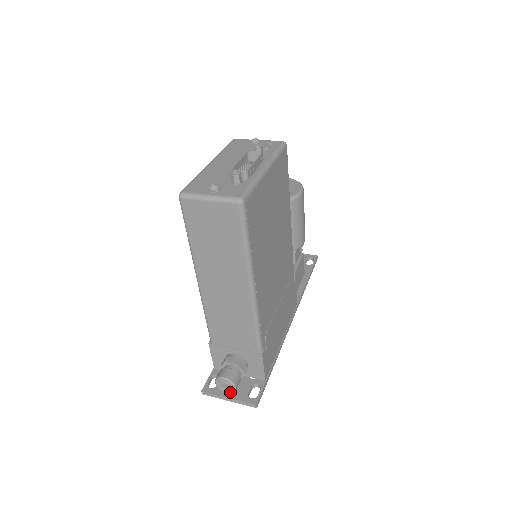
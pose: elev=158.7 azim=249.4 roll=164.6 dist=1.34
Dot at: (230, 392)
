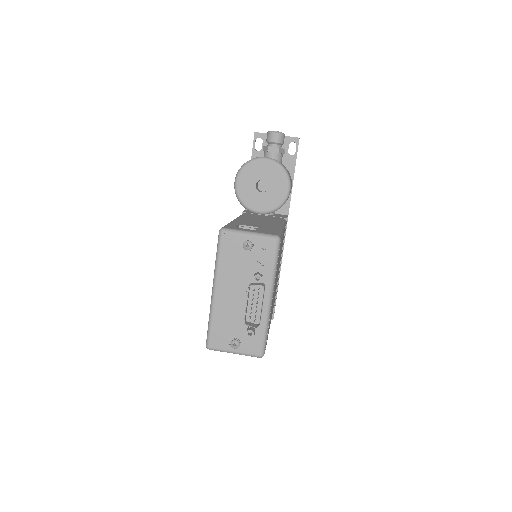
Dot at: occluded
